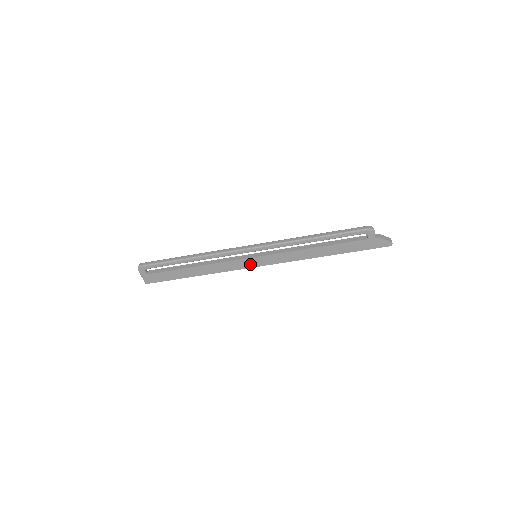
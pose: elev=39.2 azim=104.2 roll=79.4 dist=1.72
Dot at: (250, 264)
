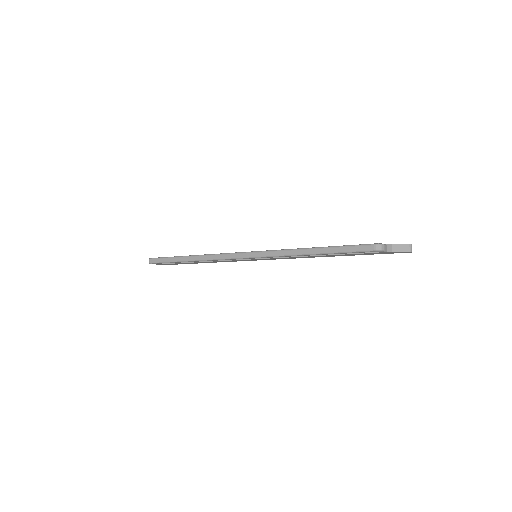
Dot at: (253, 260)
